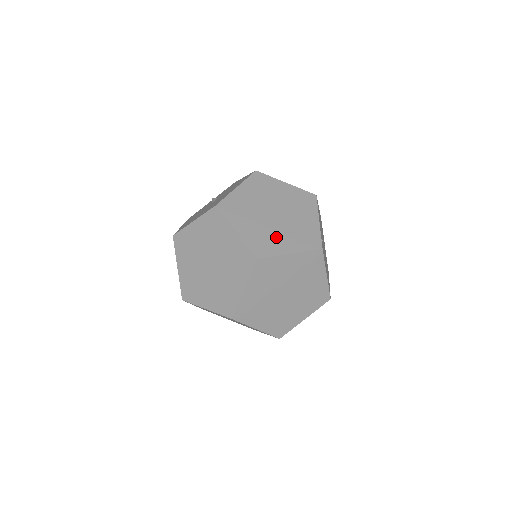
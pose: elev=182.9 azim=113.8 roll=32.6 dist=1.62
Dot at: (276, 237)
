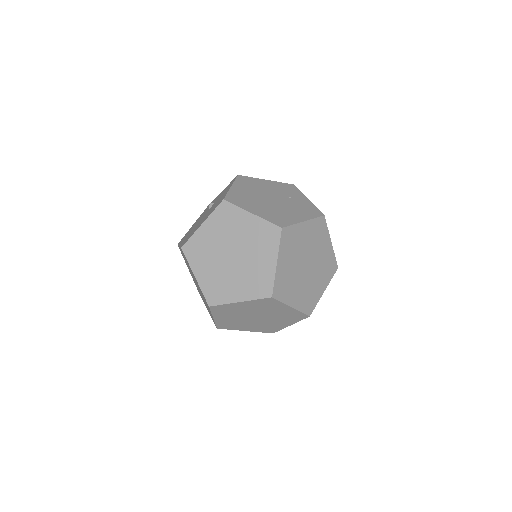
Dot at: (229, 283)
